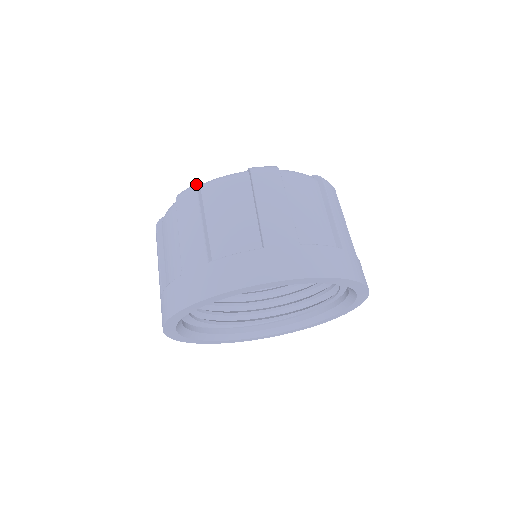
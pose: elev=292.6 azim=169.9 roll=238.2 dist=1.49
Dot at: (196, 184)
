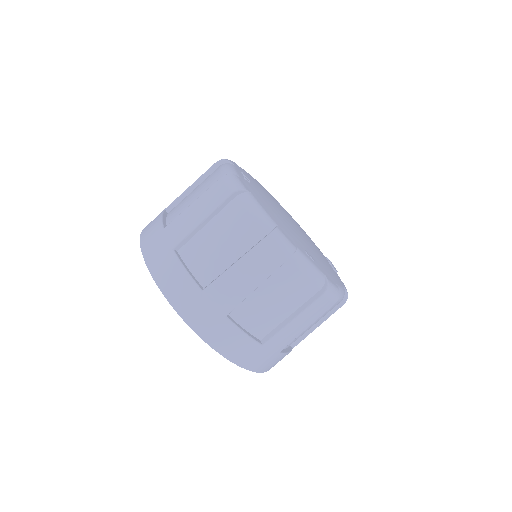
Dot at: (237, 189)
